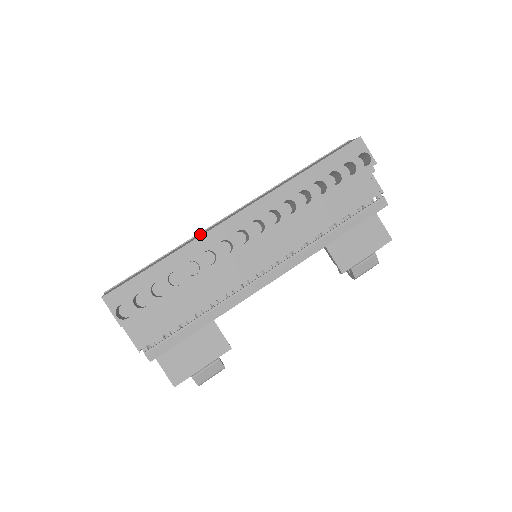
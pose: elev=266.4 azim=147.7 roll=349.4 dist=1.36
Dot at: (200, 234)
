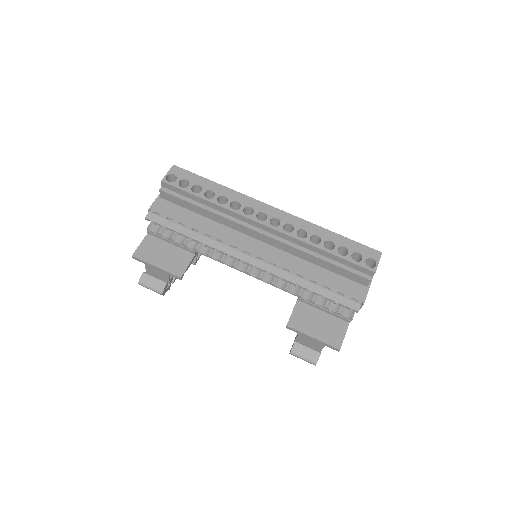
Dot at: occluded
